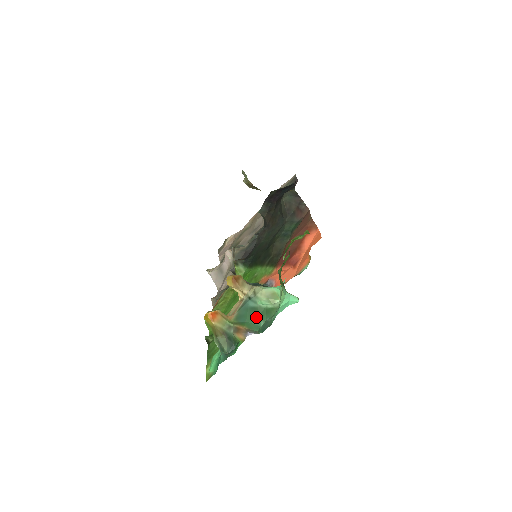
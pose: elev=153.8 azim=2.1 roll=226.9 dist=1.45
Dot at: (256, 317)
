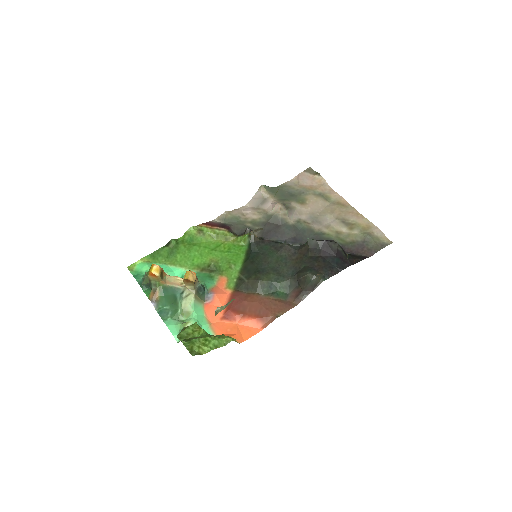
Dot at: (171, 302)
